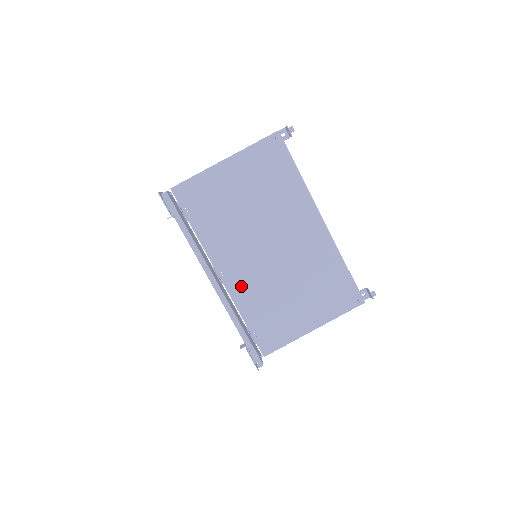
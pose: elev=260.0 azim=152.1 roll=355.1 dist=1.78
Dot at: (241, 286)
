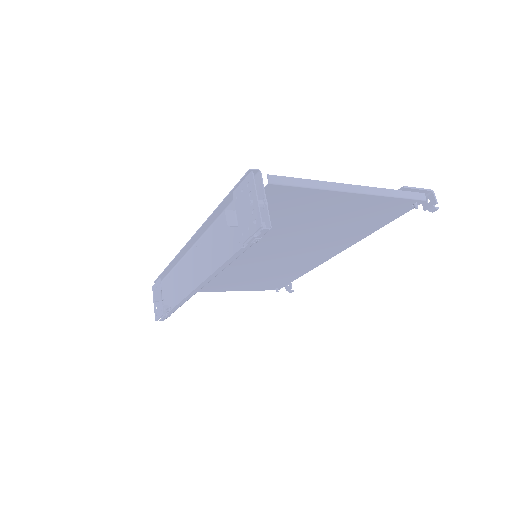
Dot at: occluded
